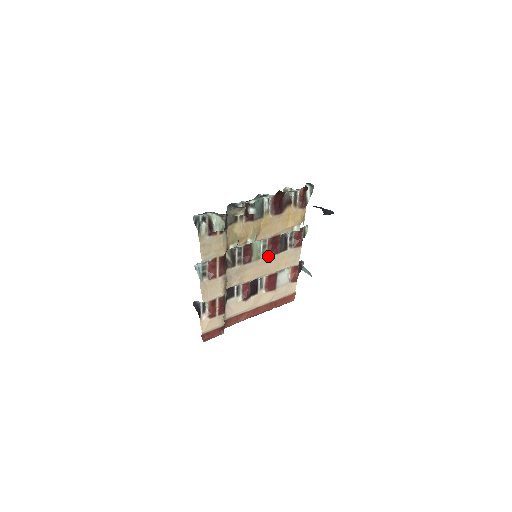
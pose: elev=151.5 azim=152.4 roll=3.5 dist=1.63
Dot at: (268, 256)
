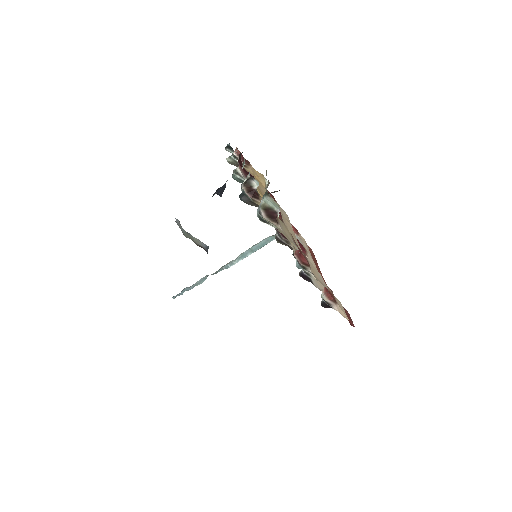
Dot at: (283, 223)
